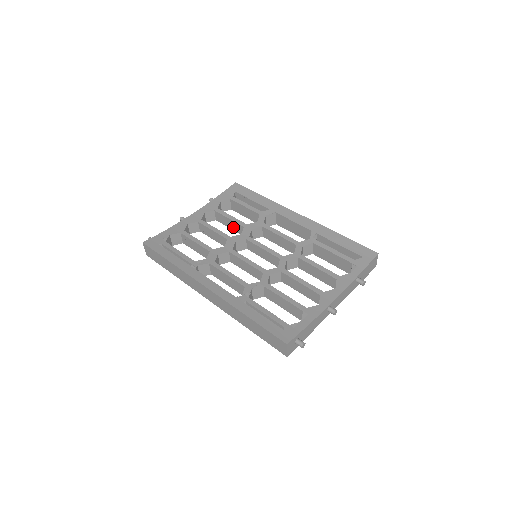
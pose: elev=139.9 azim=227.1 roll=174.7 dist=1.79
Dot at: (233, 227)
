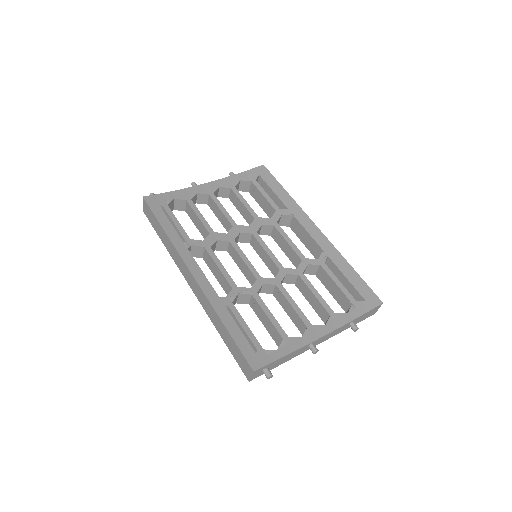
Dot at: (243, 213)
